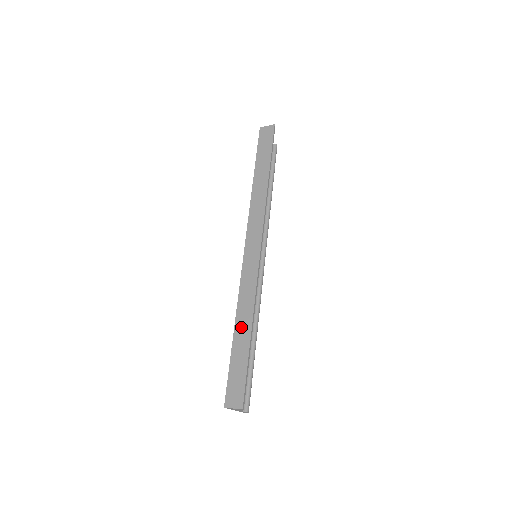
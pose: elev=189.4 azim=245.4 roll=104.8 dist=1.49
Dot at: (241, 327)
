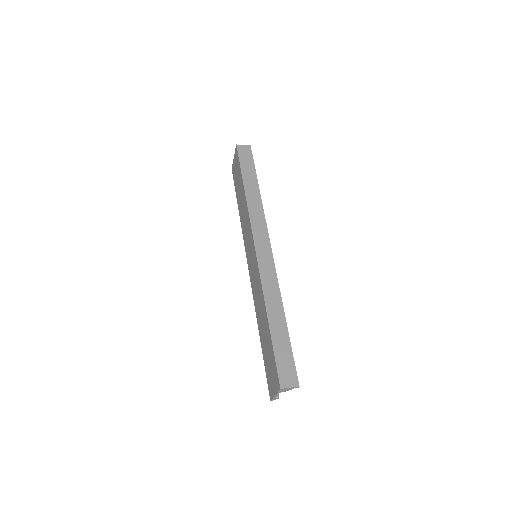
Dot at: (274, 315)
